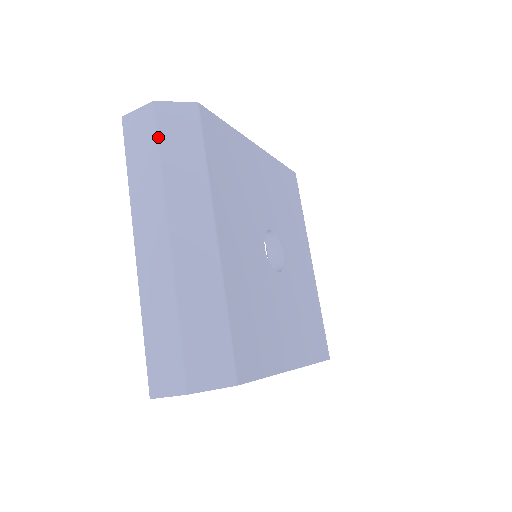
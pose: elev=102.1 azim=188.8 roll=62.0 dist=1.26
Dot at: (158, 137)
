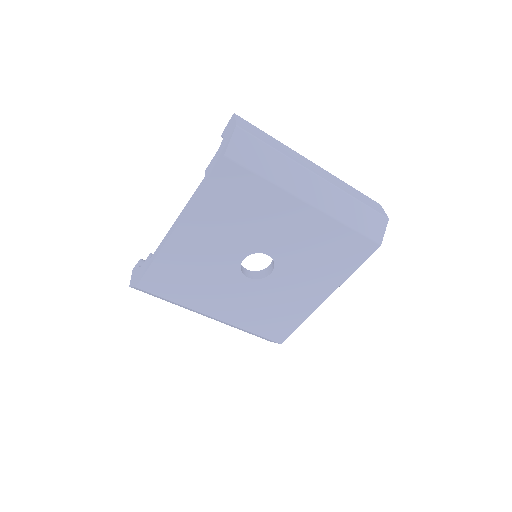
Dot at: occluded
